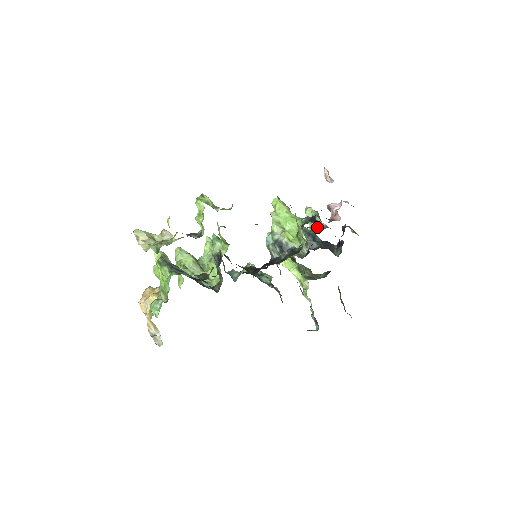
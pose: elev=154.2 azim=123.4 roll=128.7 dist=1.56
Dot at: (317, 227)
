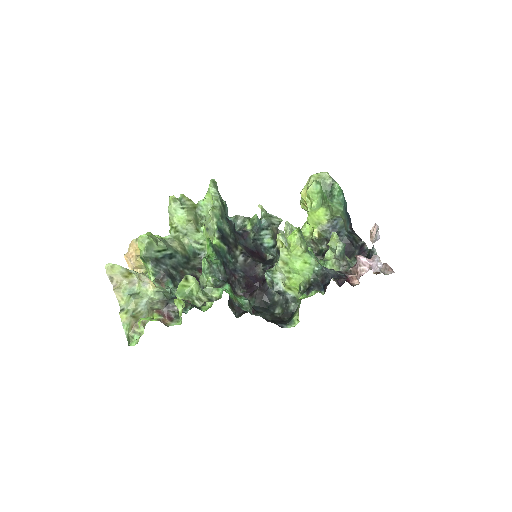
Dot at: (334, 263)
